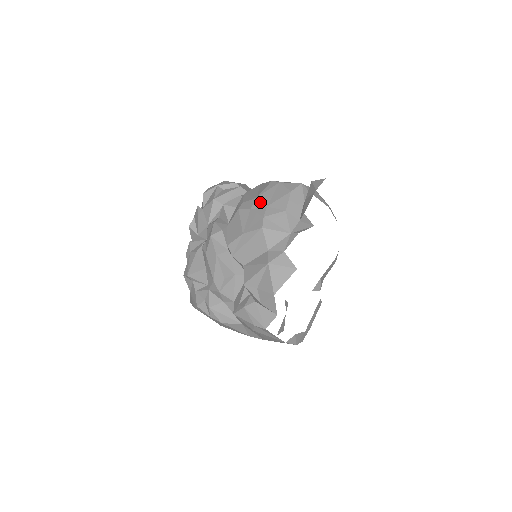
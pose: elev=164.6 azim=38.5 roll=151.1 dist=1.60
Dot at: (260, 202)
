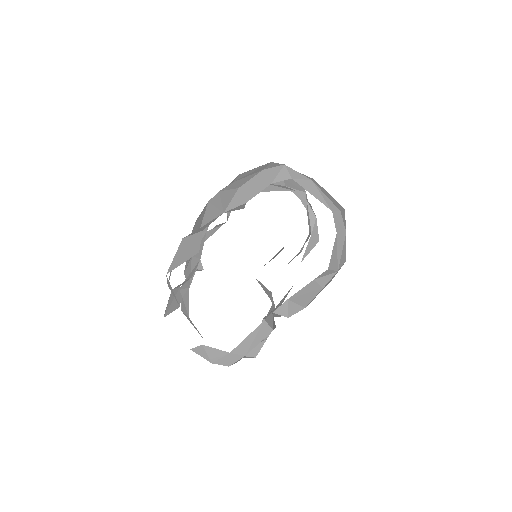
Dot at: (235, 178)
